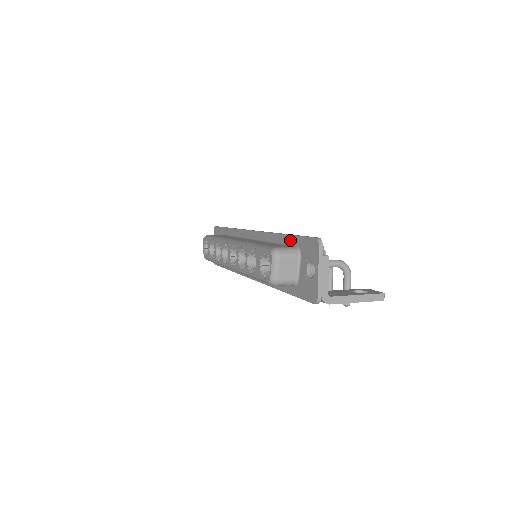
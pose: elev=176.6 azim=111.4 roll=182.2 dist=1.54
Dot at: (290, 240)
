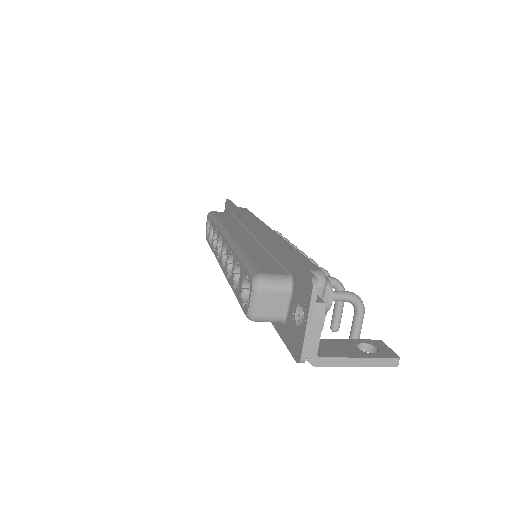
Dot at: (285, 261)
